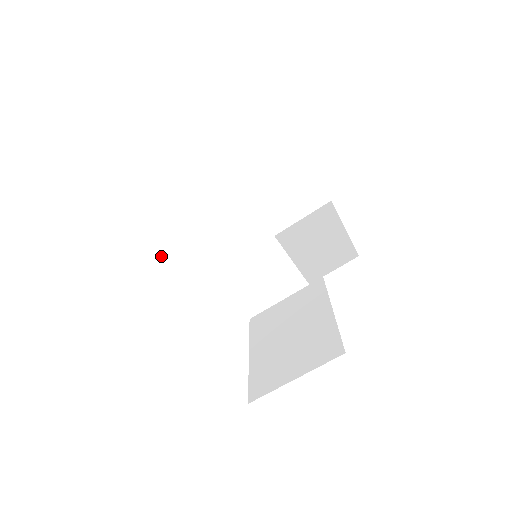
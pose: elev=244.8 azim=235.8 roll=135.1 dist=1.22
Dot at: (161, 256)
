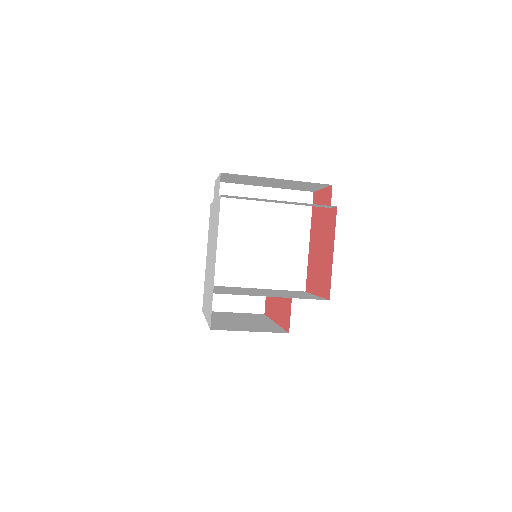
Dot at: (219, 293)
